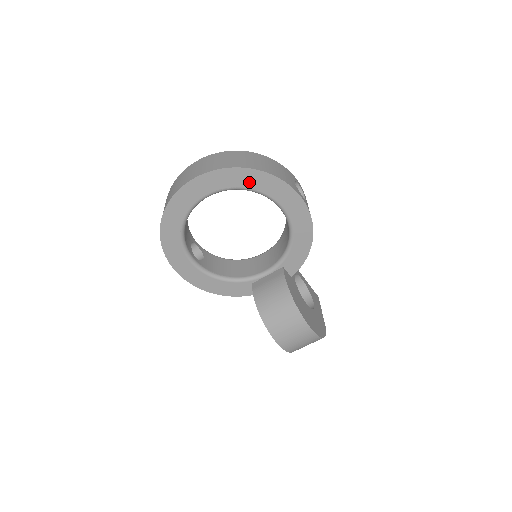
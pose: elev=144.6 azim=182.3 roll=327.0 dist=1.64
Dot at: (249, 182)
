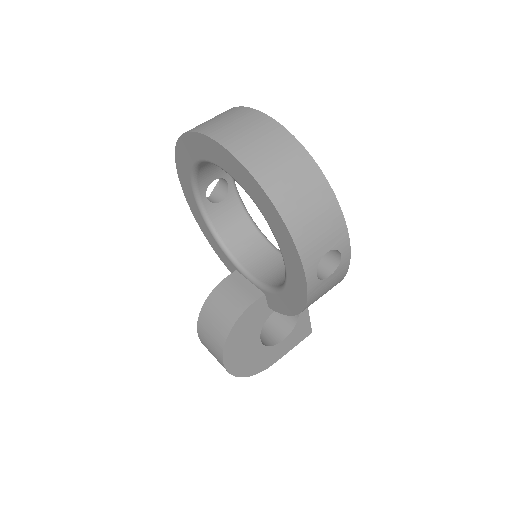
Dot at: (262, 205)
